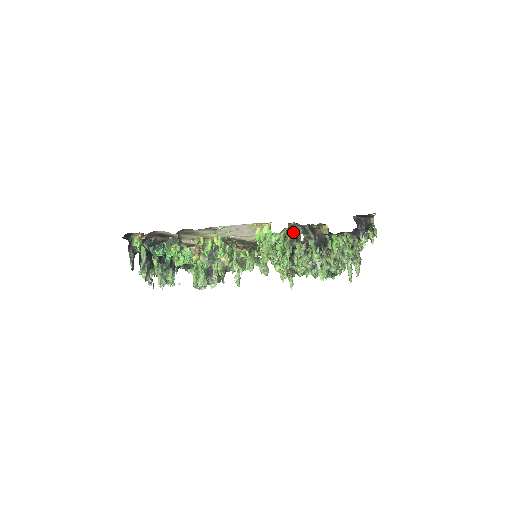
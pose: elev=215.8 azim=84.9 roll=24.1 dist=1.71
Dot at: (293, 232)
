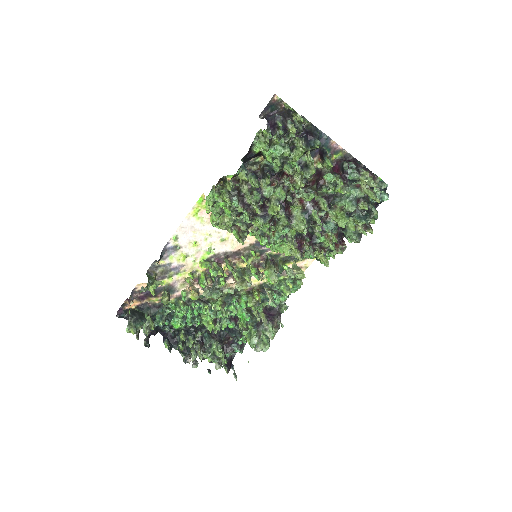
Dot at: occluded
